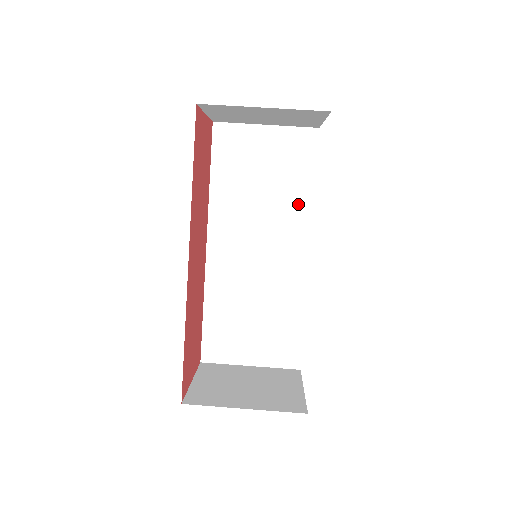
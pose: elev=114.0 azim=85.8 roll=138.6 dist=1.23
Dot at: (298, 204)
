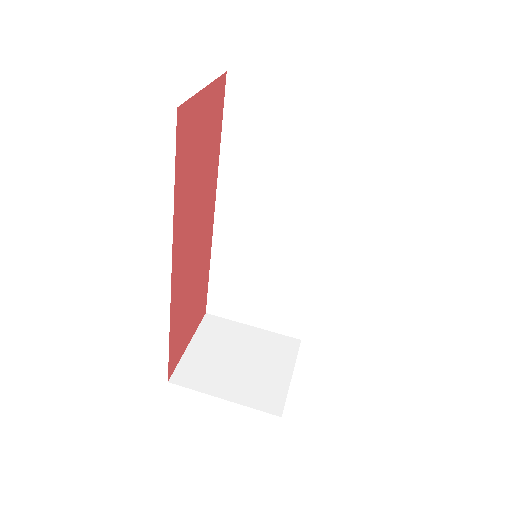
Dot at: (322, 188)
